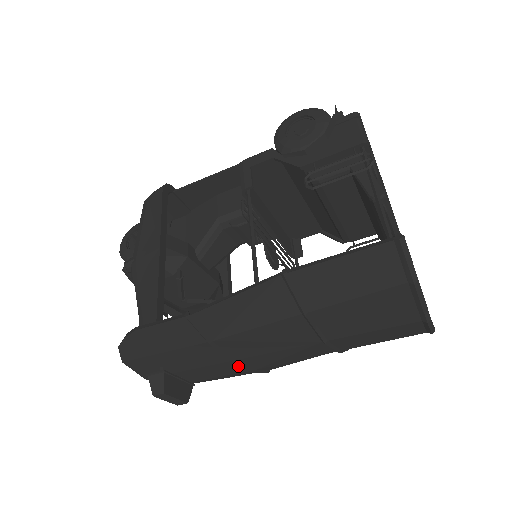
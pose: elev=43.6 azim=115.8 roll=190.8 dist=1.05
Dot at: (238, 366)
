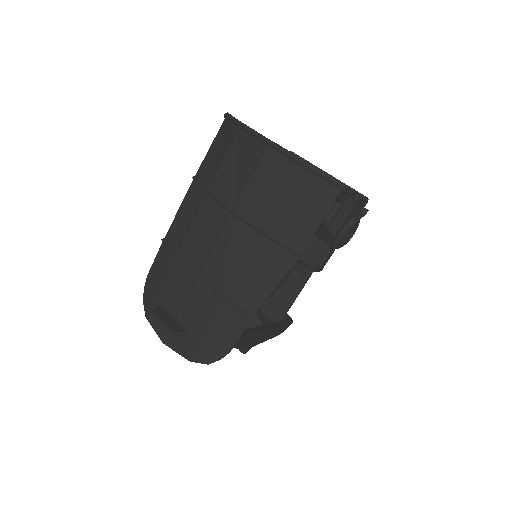
Dot at: (209, 292)
